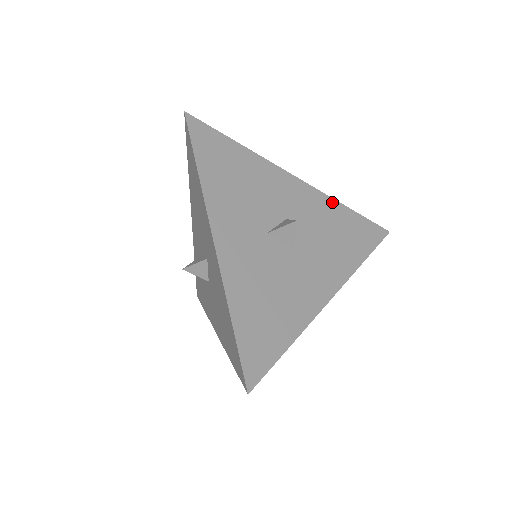
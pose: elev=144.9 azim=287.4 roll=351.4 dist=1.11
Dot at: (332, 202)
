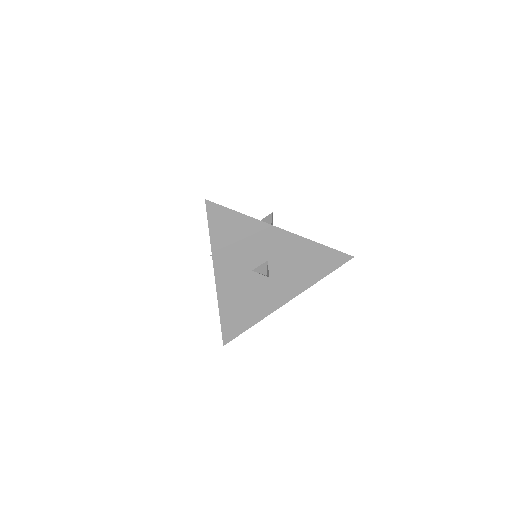
Dot at: occluded
